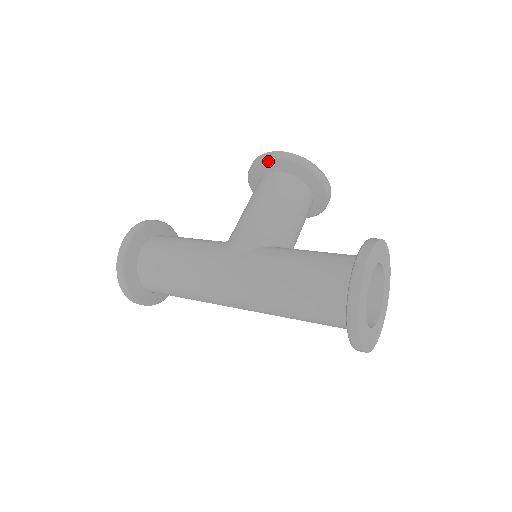
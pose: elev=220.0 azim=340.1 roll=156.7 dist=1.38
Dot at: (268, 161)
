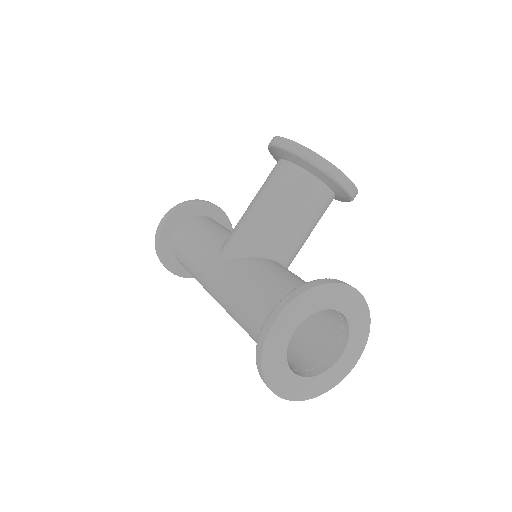
Dot at: (274, 148)
